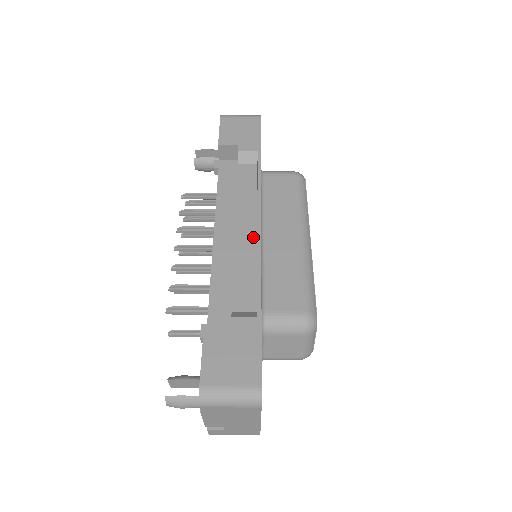
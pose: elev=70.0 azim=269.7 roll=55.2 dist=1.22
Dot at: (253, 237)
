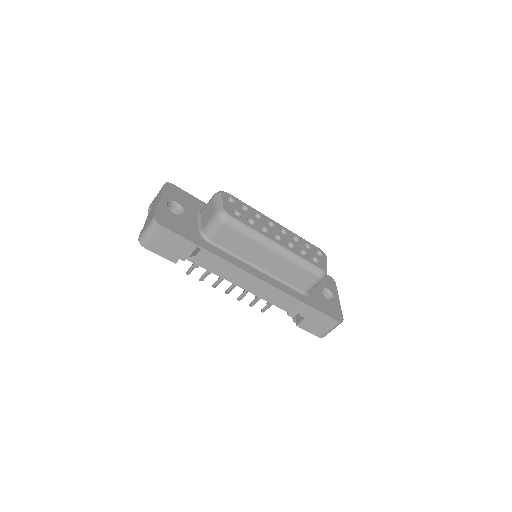
Dot at: occluded
